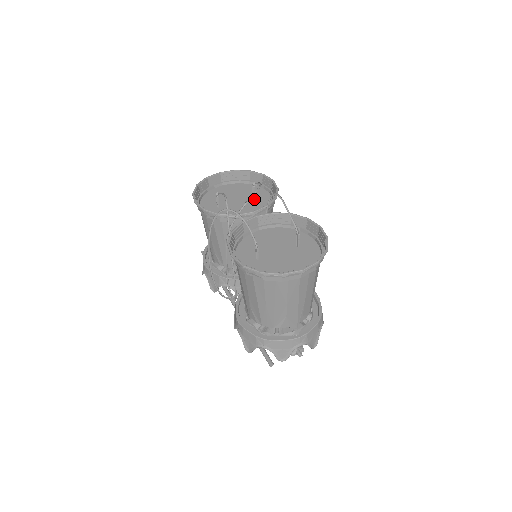
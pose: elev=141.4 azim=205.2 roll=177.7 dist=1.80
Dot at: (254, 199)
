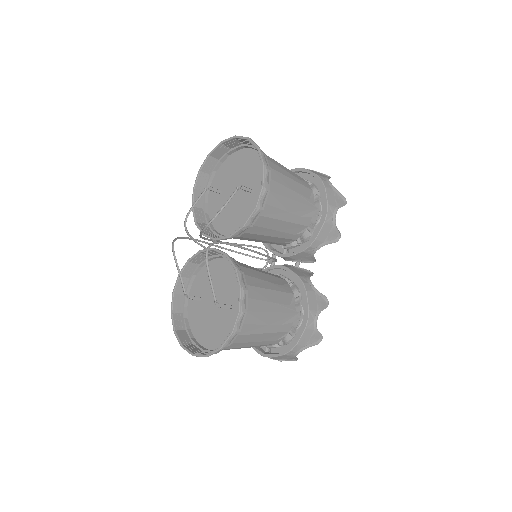
Dot at: (251, 197)
